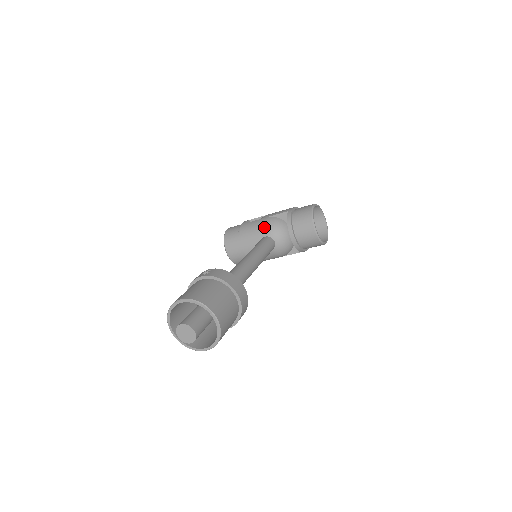
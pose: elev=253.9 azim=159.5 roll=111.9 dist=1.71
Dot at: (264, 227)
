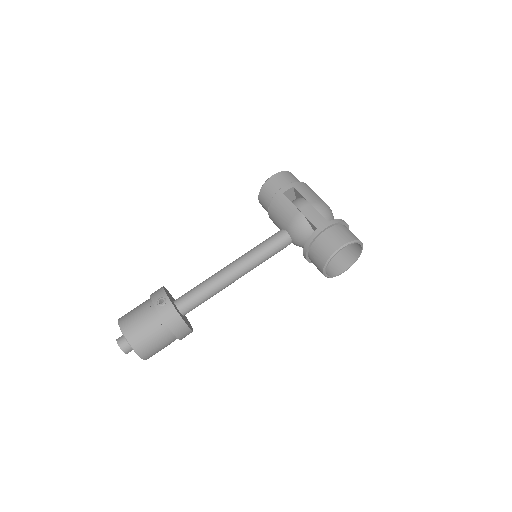
Dot at: (289, 222)
